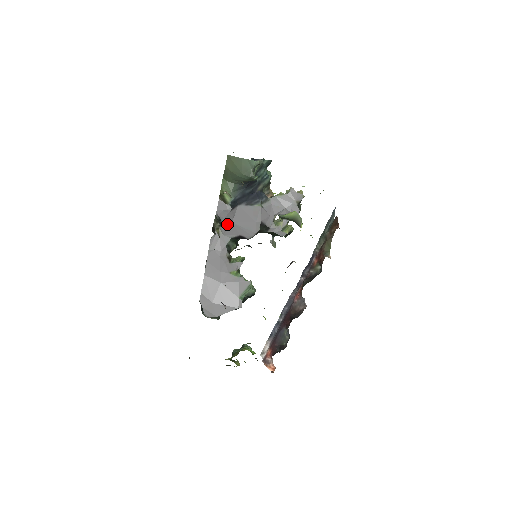
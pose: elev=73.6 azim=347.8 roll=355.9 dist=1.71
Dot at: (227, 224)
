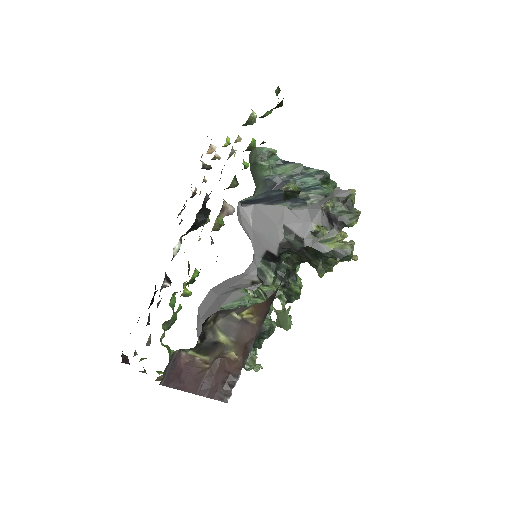
Dot at: (250, 234)
